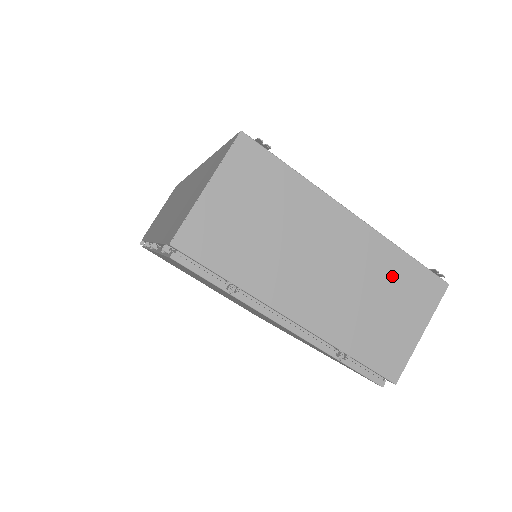
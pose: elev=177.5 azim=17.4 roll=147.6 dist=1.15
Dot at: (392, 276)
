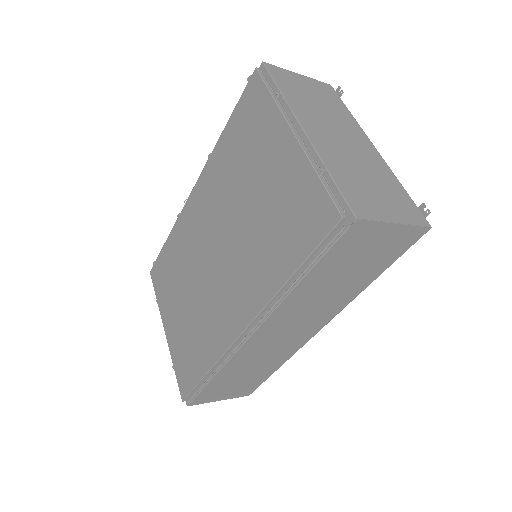
Dot at: (387, 183)
